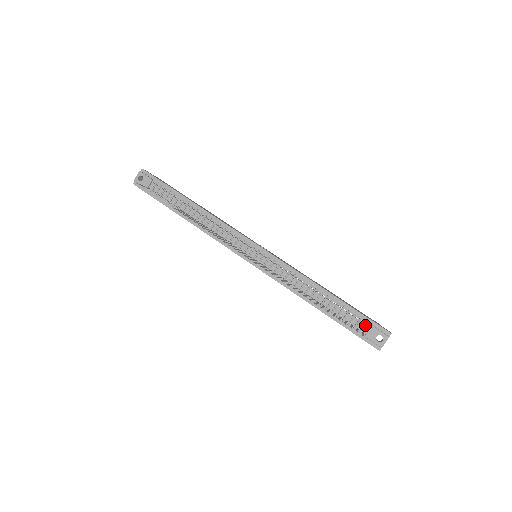
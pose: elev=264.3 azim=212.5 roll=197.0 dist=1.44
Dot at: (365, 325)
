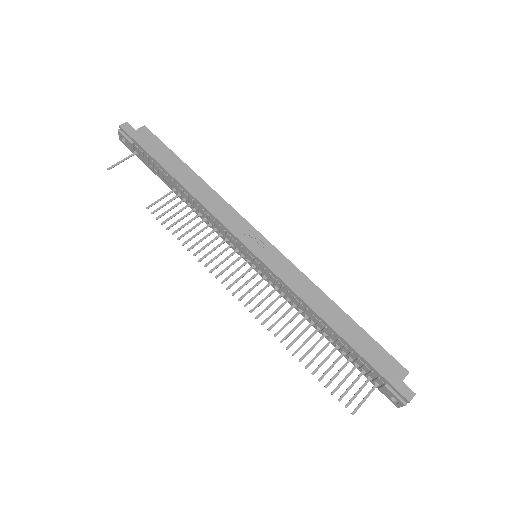
Dot at: (378, 379)
